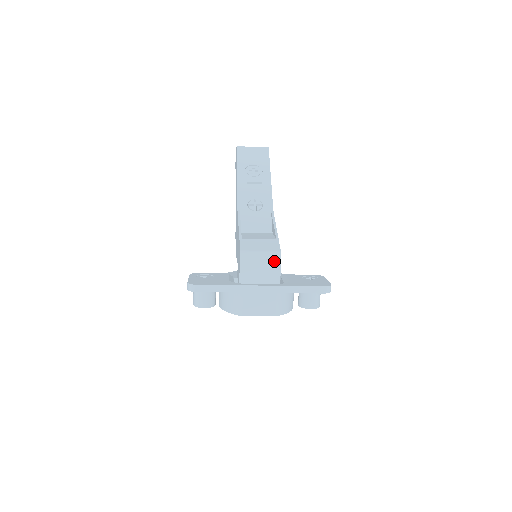
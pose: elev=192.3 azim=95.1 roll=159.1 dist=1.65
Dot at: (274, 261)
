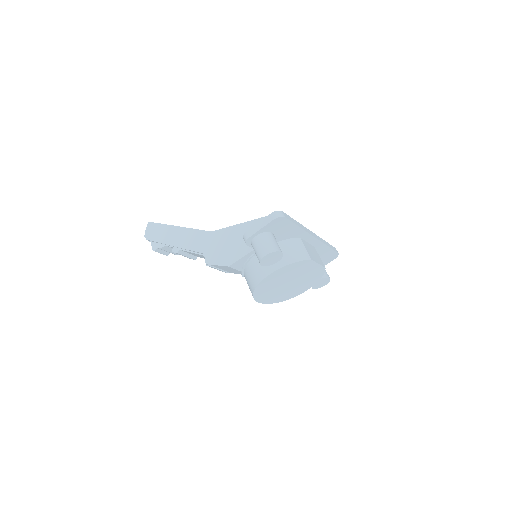
Dot at: occluded
